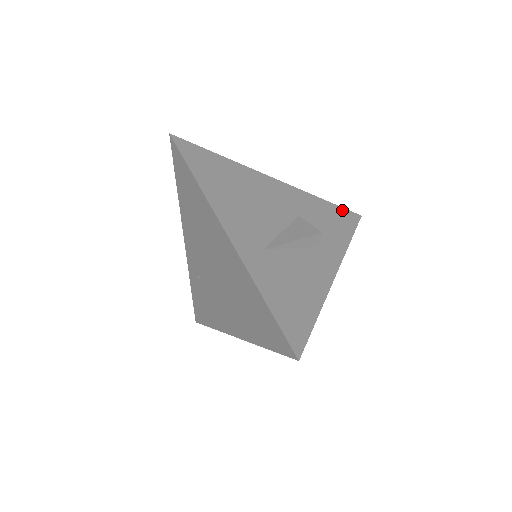
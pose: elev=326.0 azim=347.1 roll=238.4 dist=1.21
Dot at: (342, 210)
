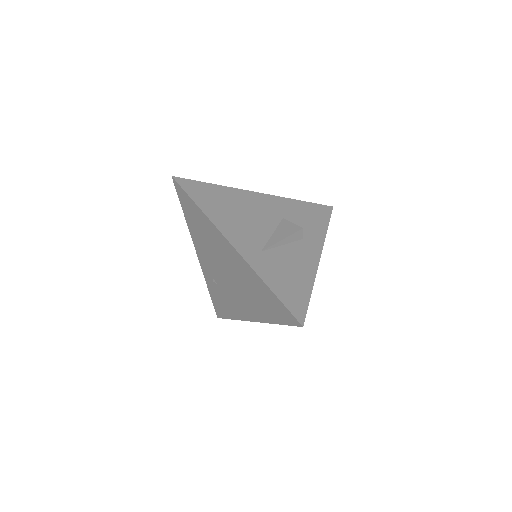
Dot at: (316, 206)
